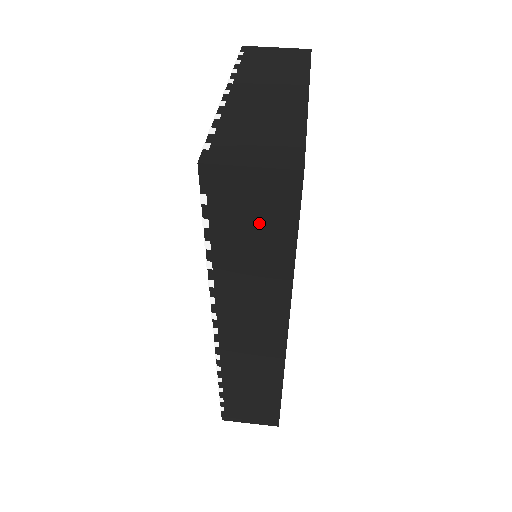
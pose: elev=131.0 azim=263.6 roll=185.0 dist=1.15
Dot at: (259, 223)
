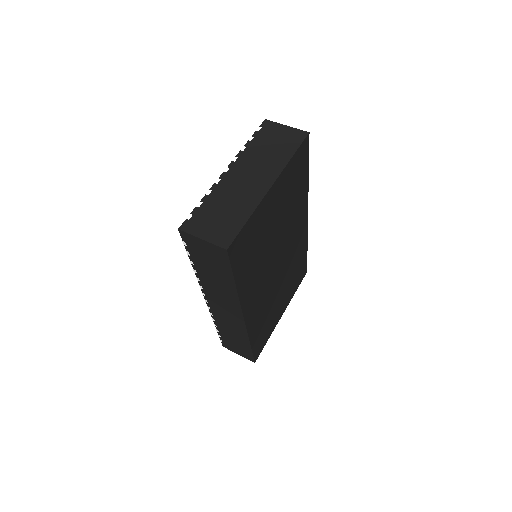
Dot at: (213, 263)
